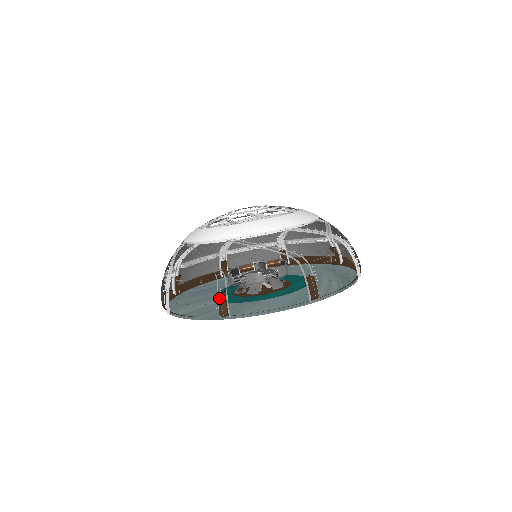
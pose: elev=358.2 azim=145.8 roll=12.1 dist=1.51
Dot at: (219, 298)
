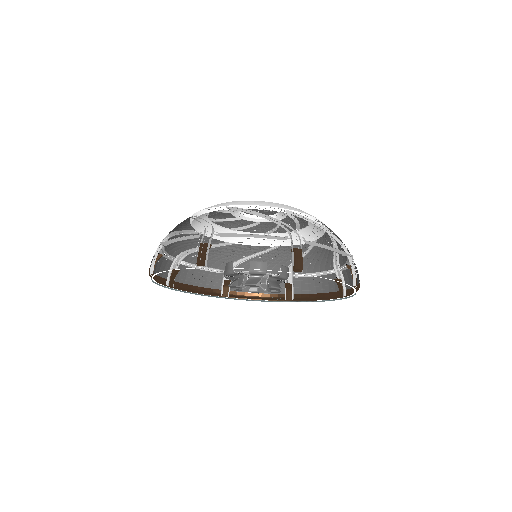
Dot at: occluded
